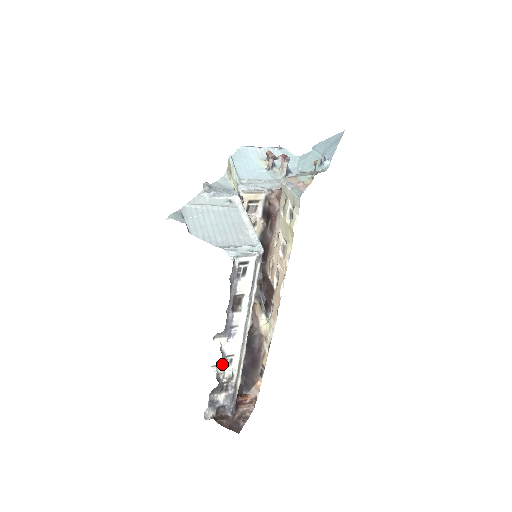
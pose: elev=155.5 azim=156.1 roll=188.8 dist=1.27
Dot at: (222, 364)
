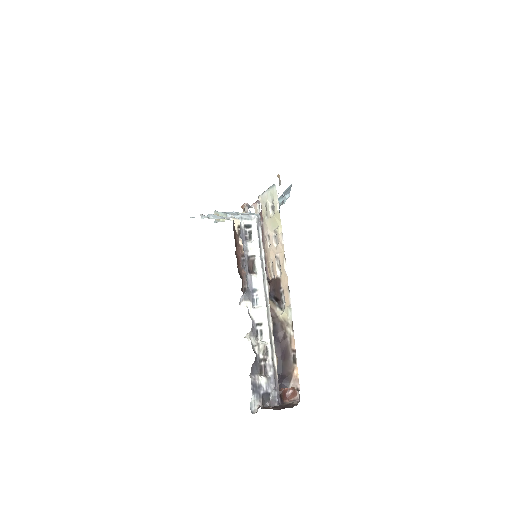
Dot at: (254, 334)
